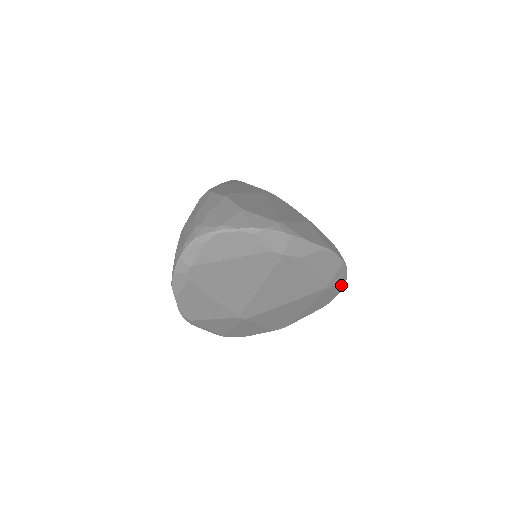
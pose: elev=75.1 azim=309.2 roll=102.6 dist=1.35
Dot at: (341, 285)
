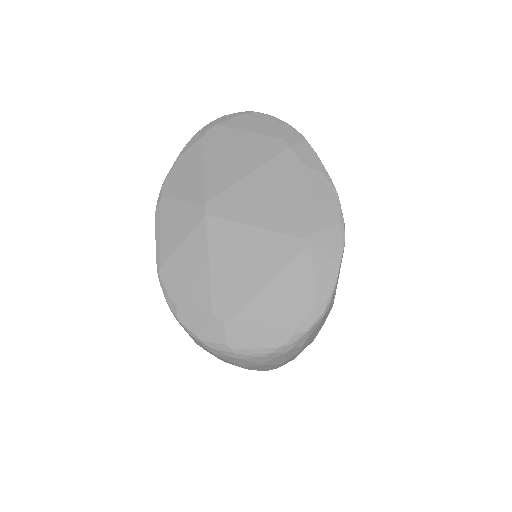
Dot at: (328, 278)
